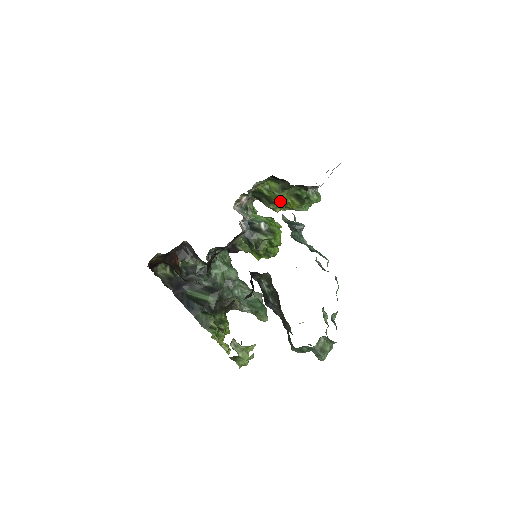
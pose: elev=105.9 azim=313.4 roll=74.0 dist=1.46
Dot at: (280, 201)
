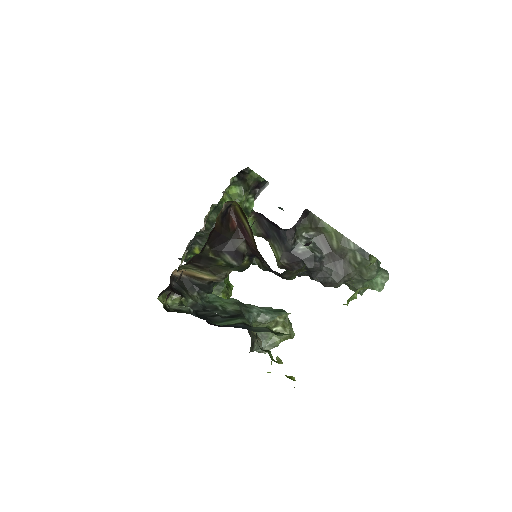
Dot at: occluded
